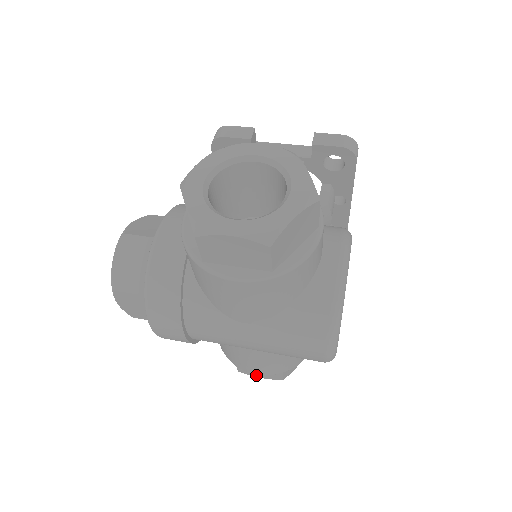
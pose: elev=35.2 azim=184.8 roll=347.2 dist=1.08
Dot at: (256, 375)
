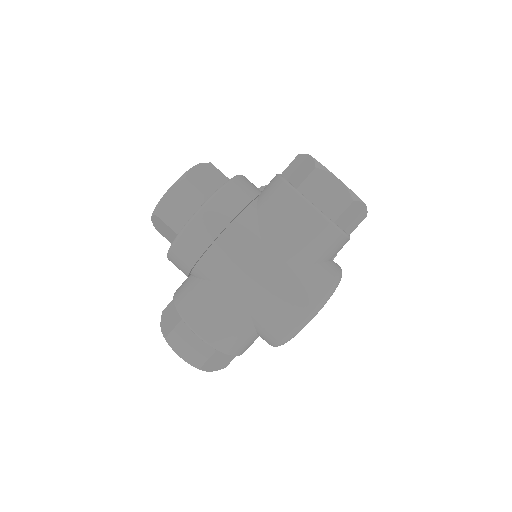
Dot at: (179, 350)
